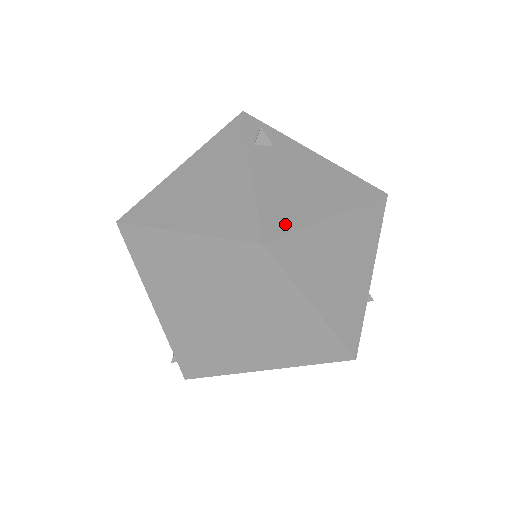
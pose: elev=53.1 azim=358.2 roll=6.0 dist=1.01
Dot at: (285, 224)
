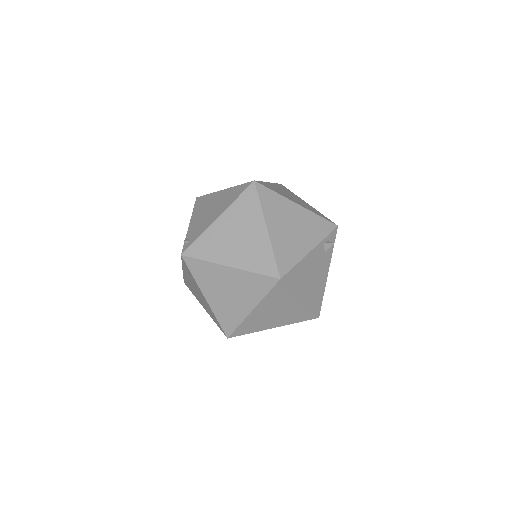
Dot at: (292, 282)
